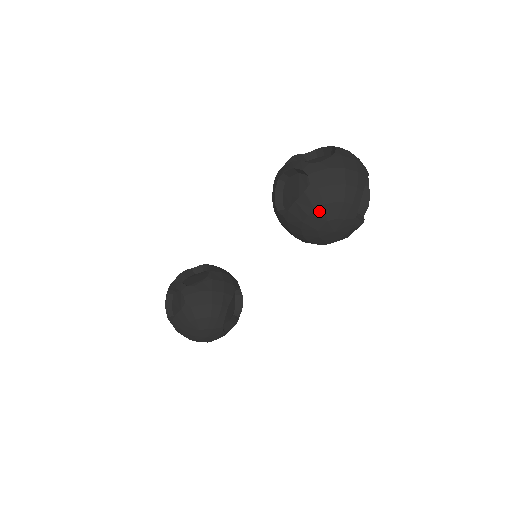
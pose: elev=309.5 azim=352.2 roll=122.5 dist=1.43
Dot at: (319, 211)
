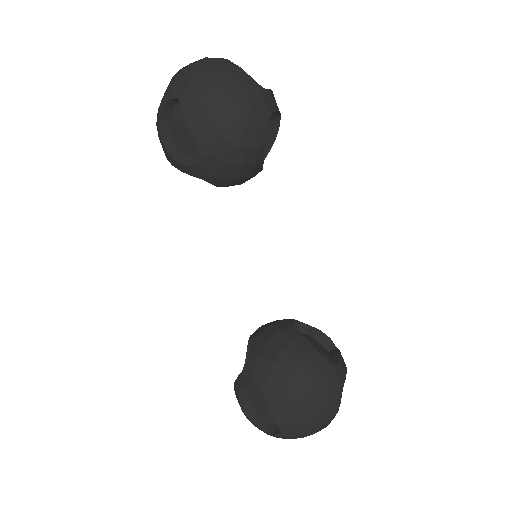
Dot at: (211, 101)
